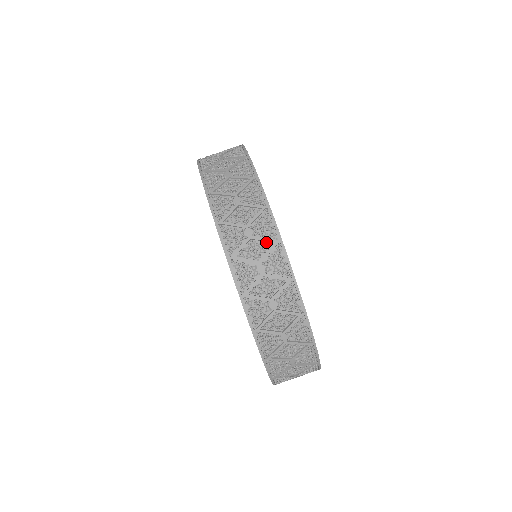
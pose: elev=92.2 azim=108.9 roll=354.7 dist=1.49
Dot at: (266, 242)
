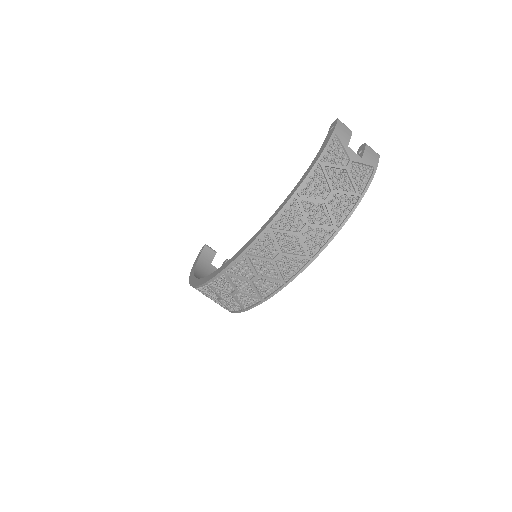
Dot at: (256, 291)
